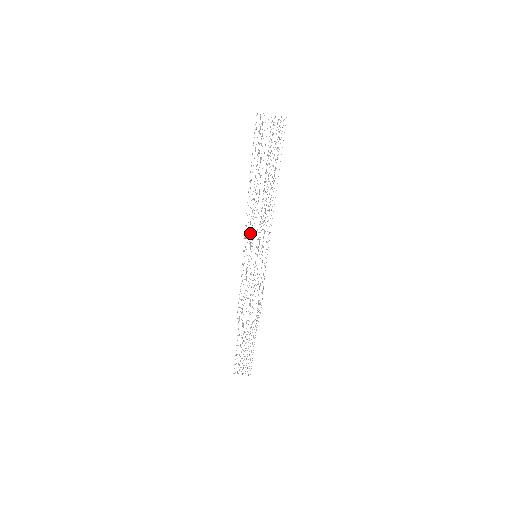
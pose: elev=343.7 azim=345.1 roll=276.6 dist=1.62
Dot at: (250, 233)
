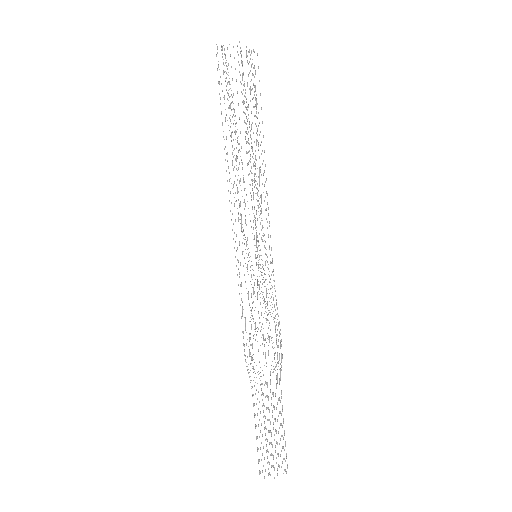
Dot at: occluded
